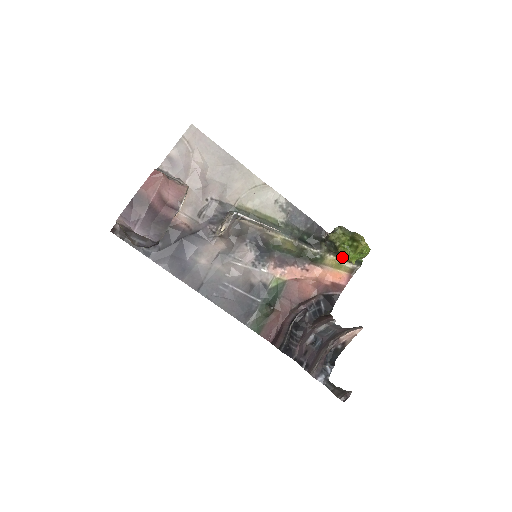
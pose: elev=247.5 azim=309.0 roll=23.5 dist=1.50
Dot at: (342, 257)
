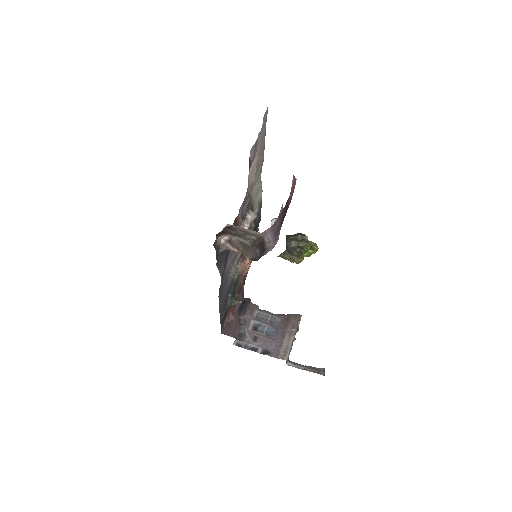
Dot at: occluded
